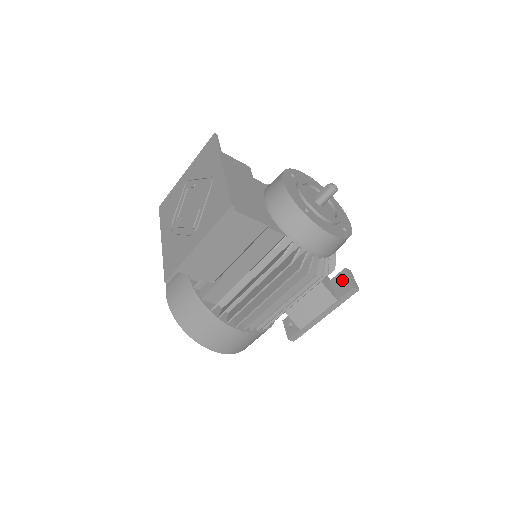
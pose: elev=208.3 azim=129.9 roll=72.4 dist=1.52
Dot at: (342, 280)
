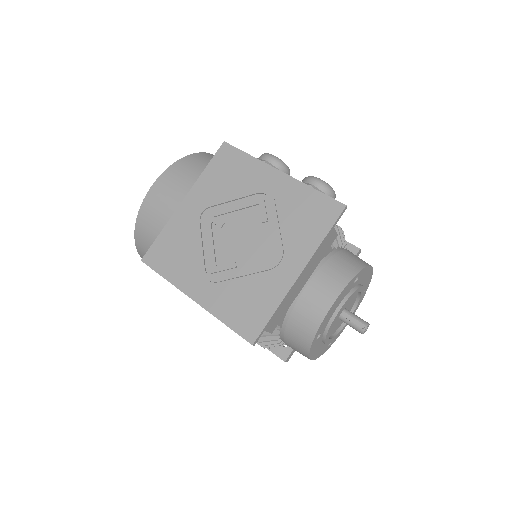
Dot at: occluded
